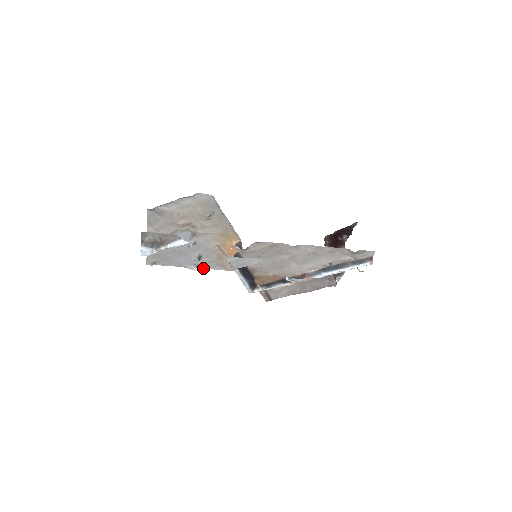
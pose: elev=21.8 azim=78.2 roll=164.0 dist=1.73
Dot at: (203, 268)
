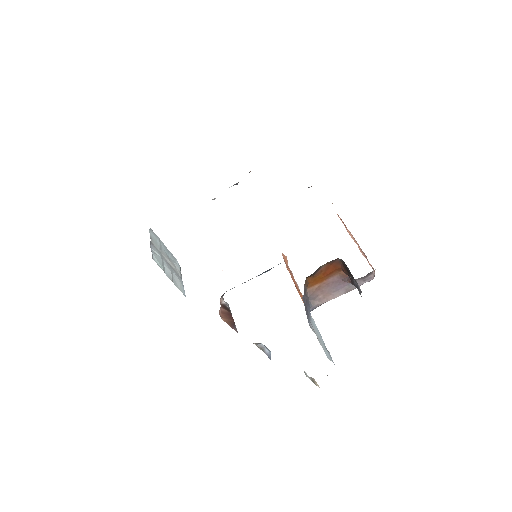
Dot at: occluded
